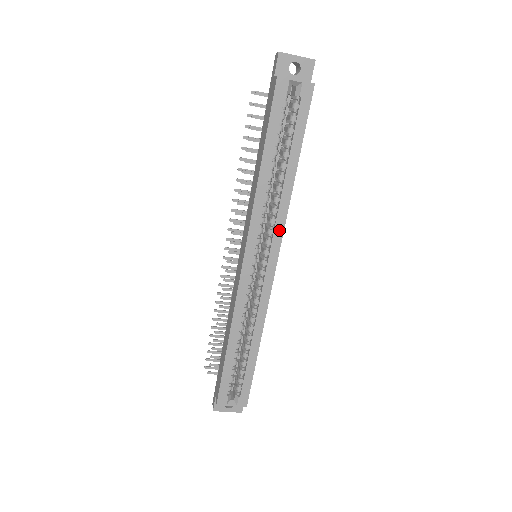
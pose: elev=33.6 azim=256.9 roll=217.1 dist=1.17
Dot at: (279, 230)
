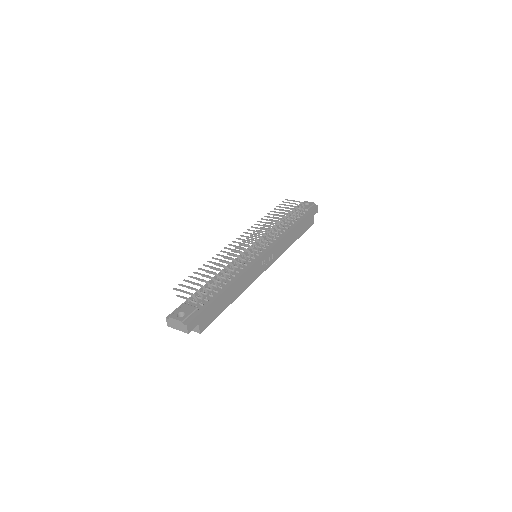
Dot at: occluded
